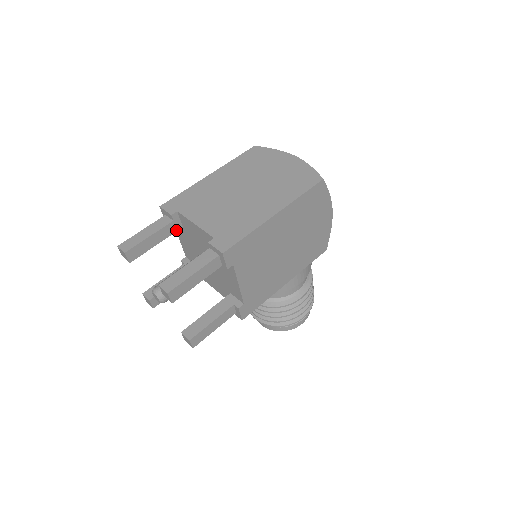
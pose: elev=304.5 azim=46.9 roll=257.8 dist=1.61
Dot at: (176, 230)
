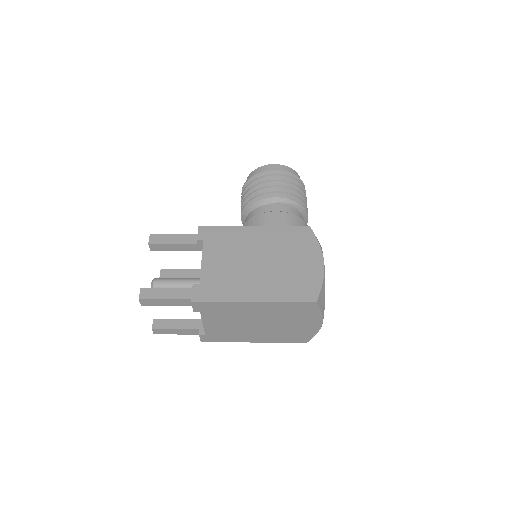
Dot at: occluded
